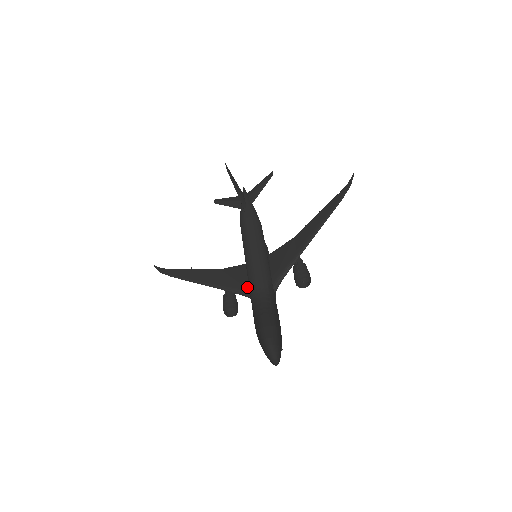
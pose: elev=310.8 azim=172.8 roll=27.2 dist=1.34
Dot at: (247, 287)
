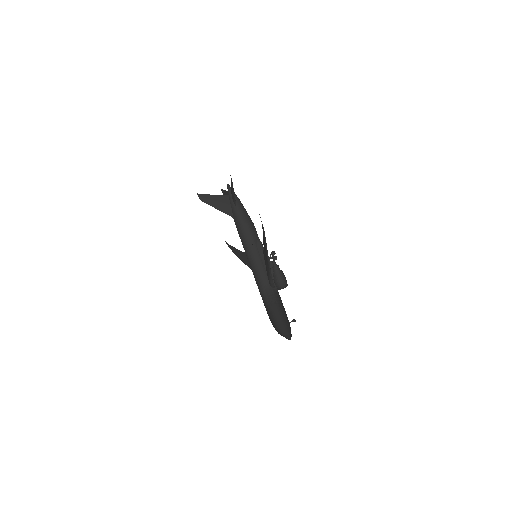
Dot at: occluded
